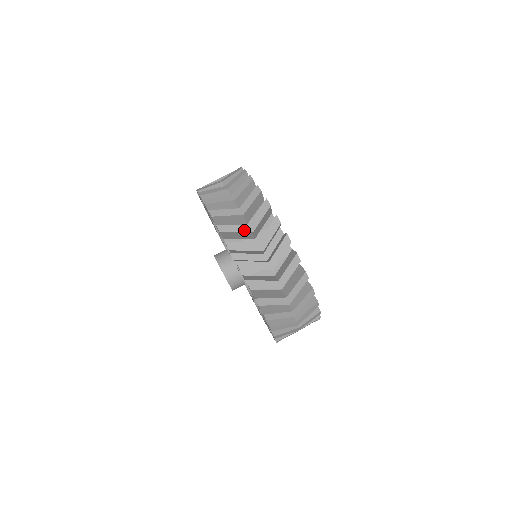
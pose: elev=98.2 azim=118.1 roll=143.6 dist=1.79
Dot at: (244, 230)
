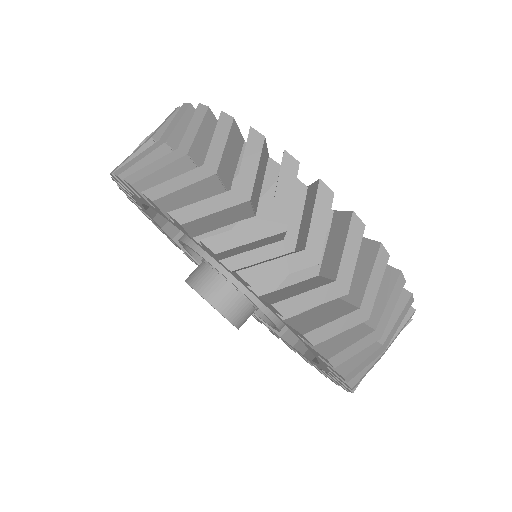
Dot at: (152, 149)
